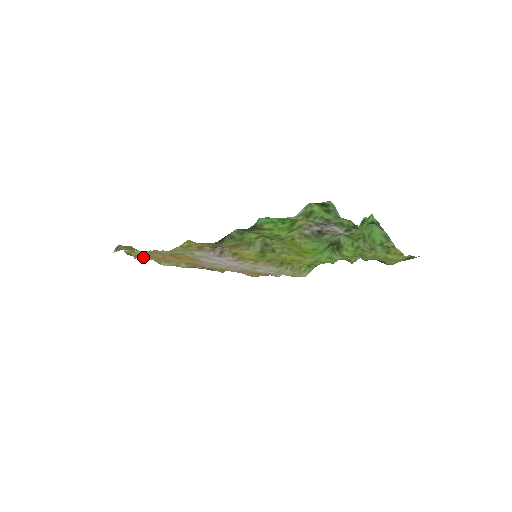
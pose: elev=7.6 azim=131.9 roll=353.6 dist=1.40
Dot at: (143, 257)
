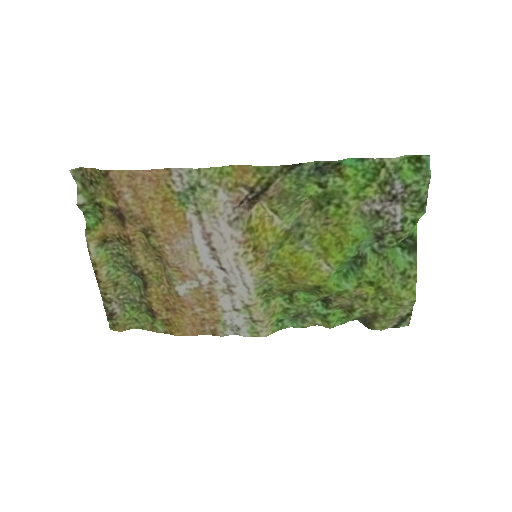
Dot at: (123, 185)
